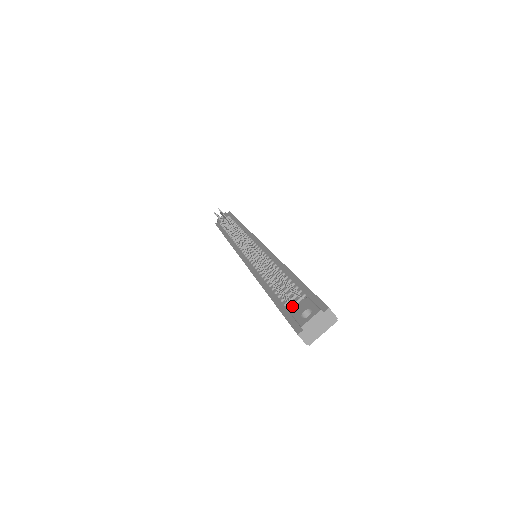
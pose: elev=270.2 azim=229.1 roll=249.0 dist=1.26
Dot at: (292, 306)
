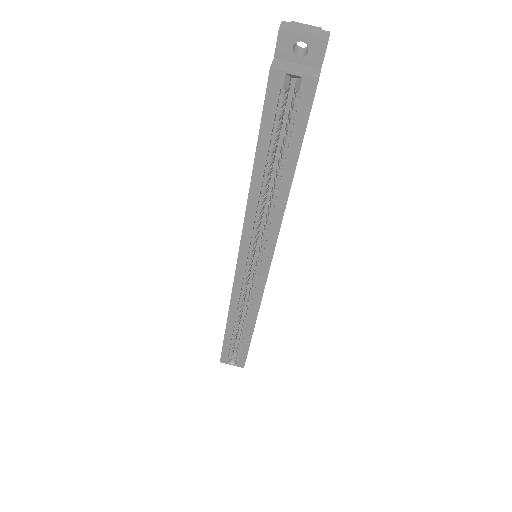
Dot at: occluded
